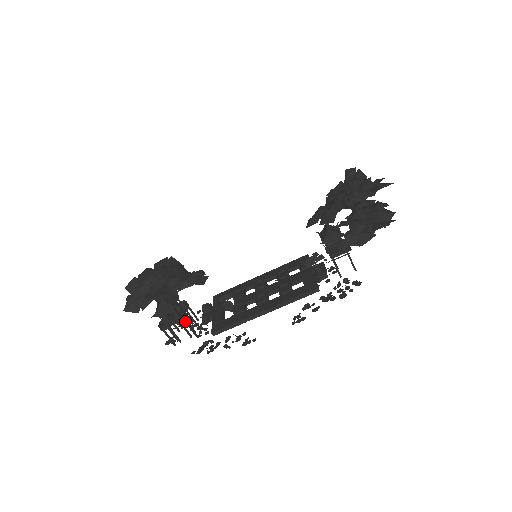
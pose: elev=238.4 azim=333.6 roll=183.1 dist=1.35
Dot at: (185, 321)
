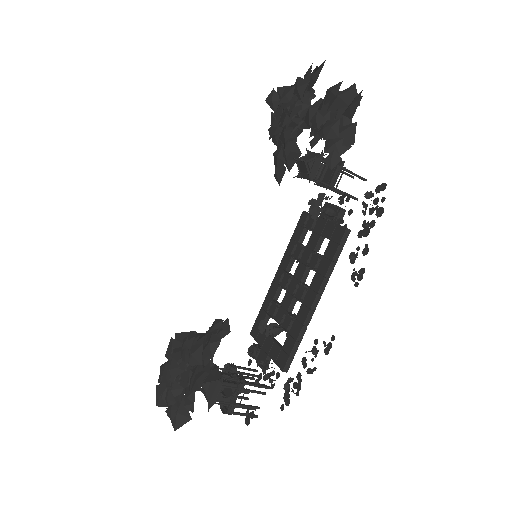
Dot at: (245, 384)
